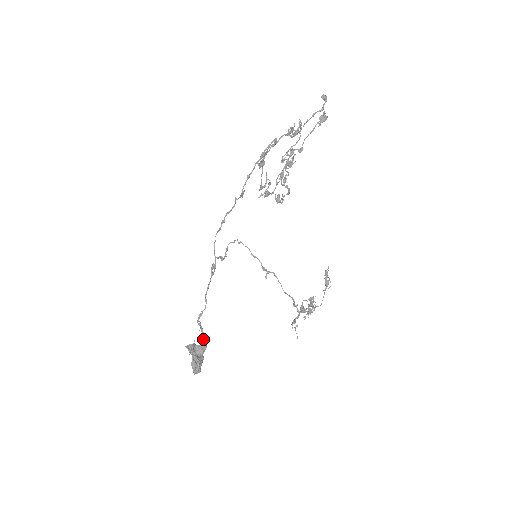
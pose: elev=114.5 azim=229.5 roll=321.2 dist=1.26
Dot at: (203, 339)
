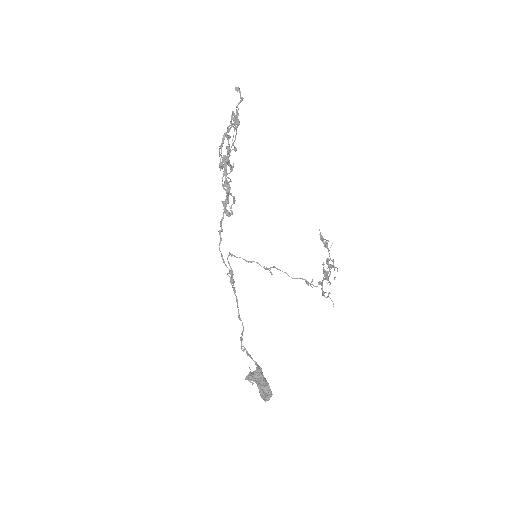
Dot at: (255, 363)
